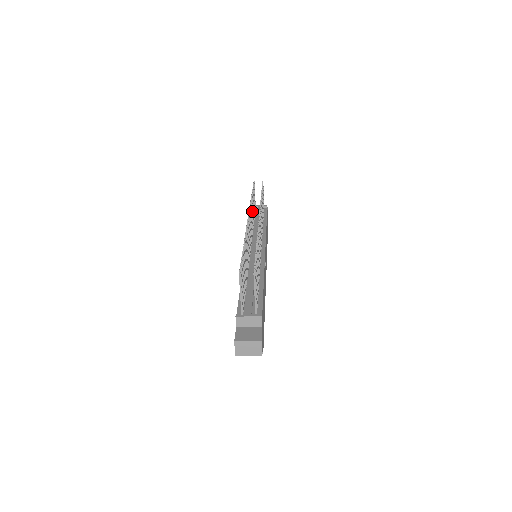
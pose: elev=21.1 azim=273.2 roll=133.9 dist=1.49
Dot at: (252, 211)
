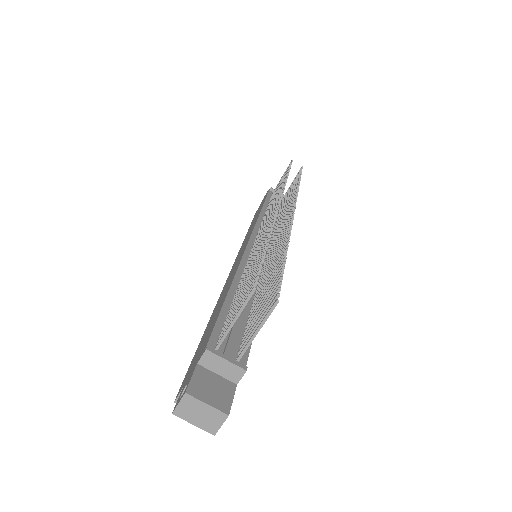
Dot at: occluded
